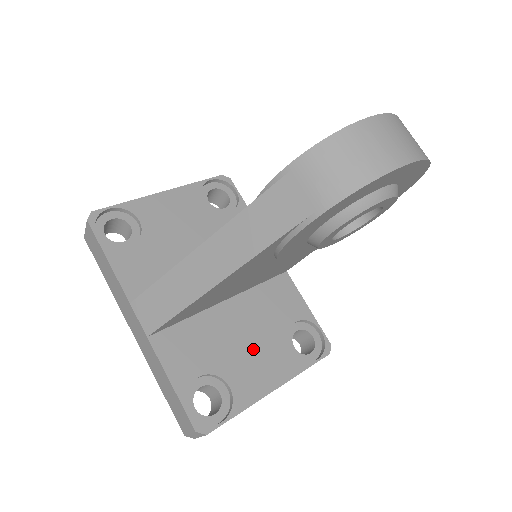
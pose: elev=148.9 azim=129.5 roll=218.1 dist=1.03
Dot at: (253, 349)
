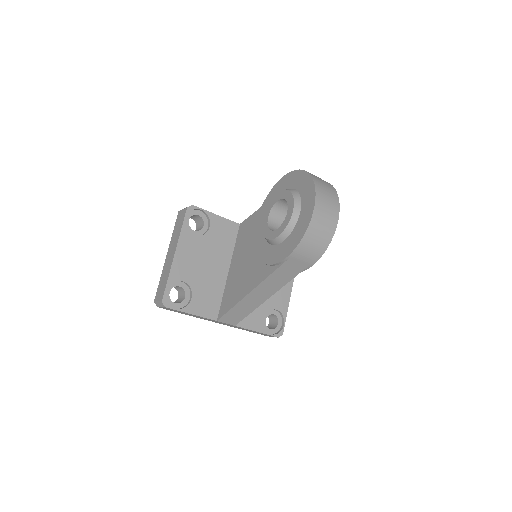
Dot at: occluded
